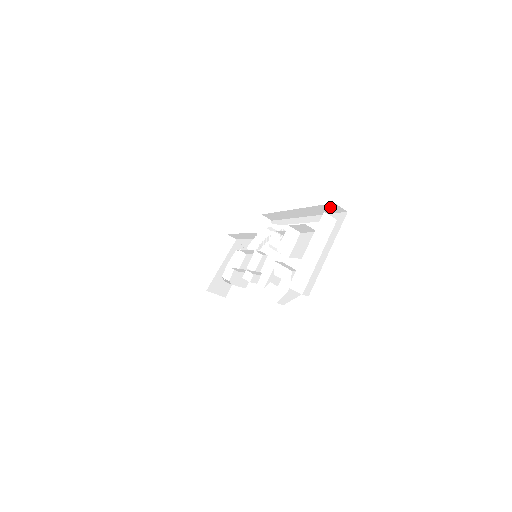
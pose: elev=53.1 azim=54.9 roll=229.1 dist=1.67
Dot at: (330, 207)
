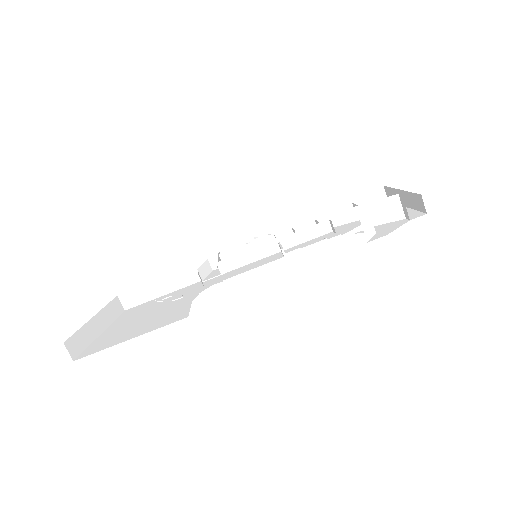
Dot at: (370, 197)
